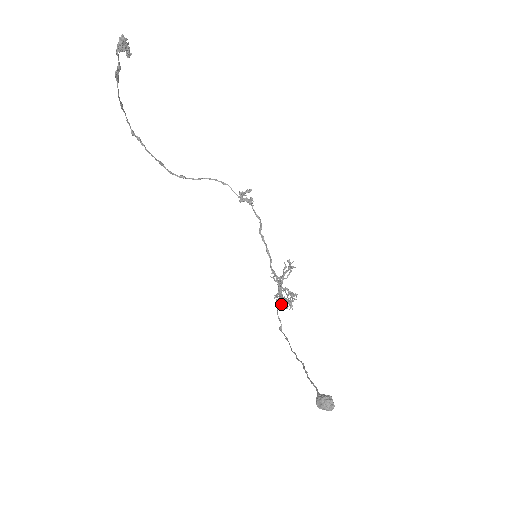
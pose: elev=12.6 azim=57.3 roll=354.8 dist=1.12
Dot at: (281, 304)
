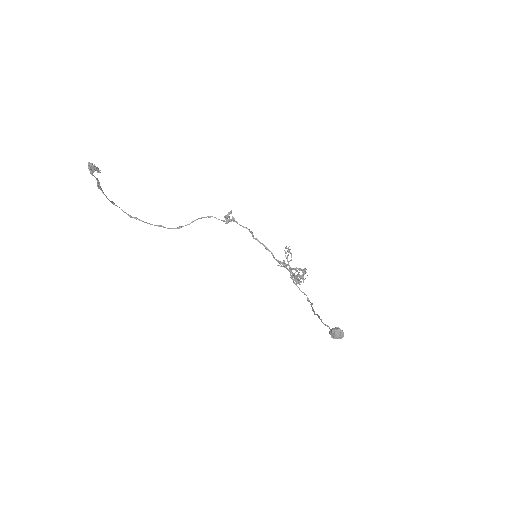
Dot at: (297, 281)
